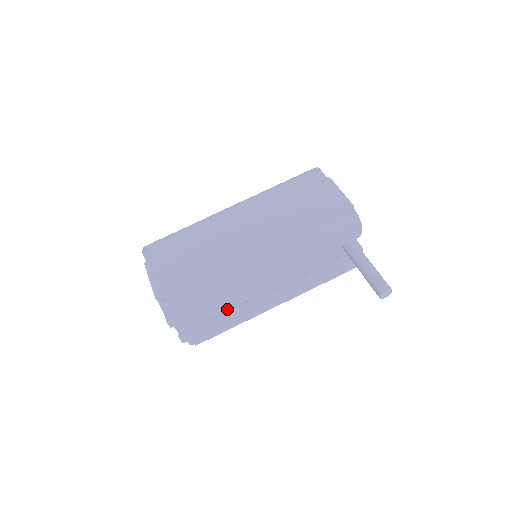
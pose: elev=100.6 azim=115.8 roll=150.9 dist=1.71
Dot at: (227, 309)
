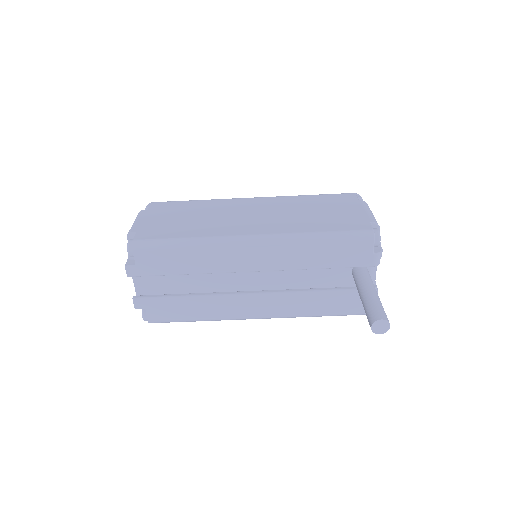
Dot at: occluded
